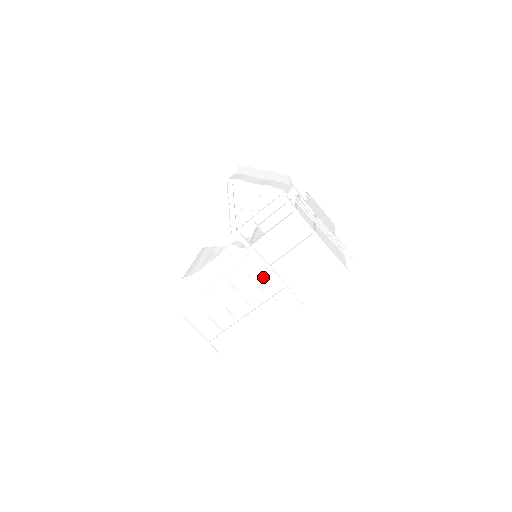
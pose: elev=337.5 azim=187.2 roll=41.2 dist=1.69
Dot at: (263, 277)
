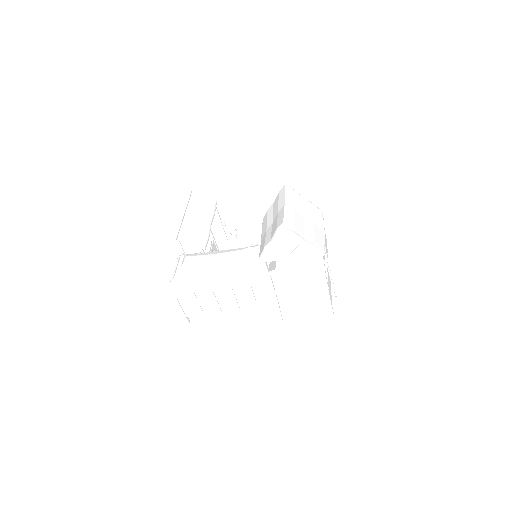
Dot at: (263, 293)
